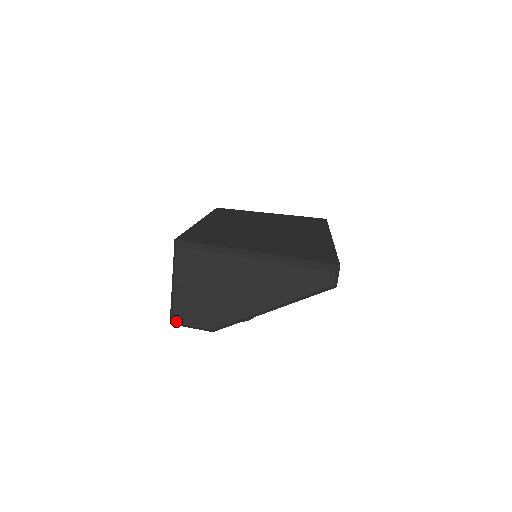
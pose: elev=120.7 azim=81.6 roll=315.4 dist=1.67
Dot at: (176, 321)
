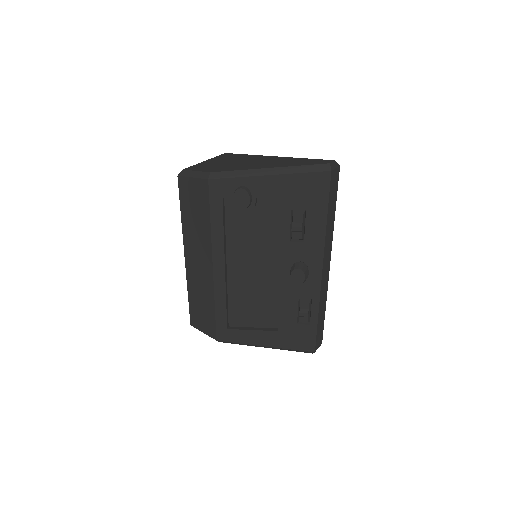
Dot at: (187, 169)
